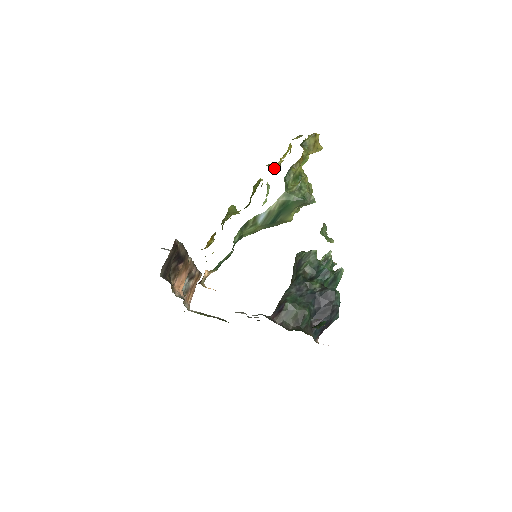
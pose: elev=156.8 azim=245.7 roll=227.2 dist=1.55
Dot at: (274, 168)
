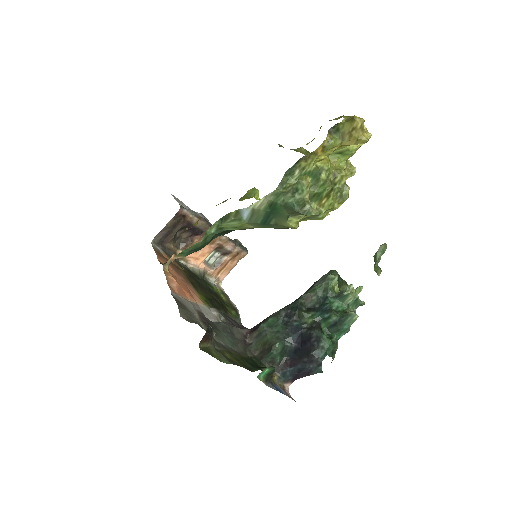
Dot at: occluded
